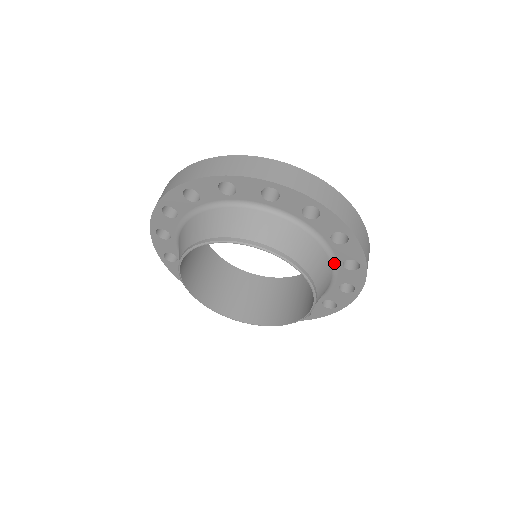
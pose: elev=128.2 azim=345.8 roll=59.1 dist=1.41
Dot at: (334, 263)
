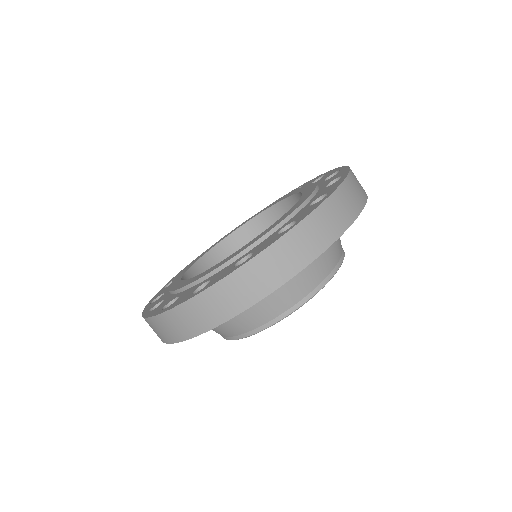
Dot at: occluded
